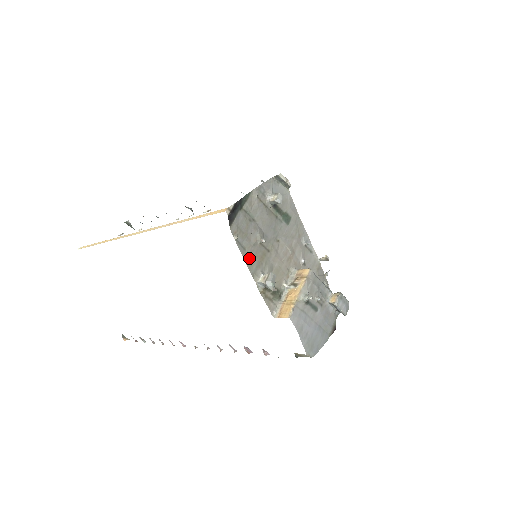
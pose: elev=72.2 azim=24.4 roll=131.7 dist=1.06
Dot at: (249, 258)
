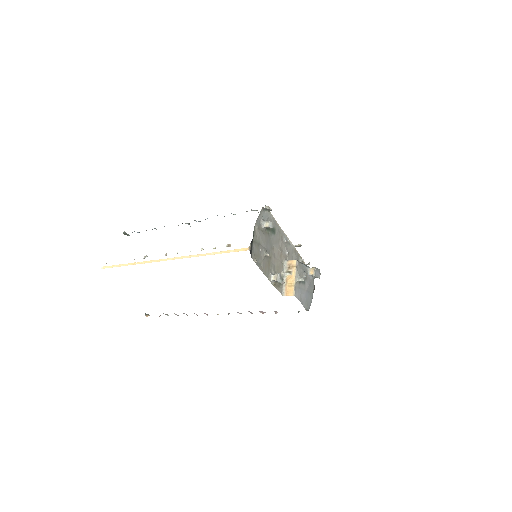
Dot at: (264, 269)
